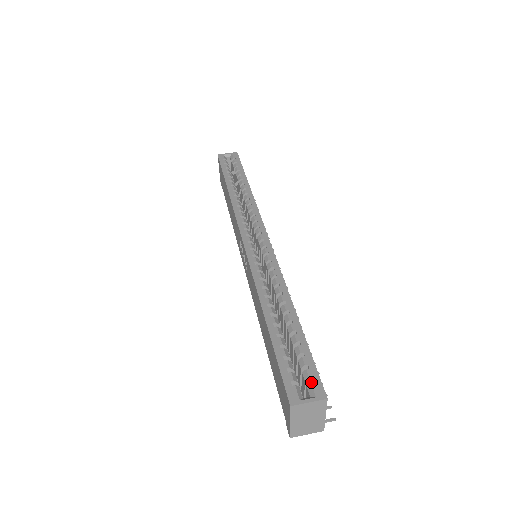
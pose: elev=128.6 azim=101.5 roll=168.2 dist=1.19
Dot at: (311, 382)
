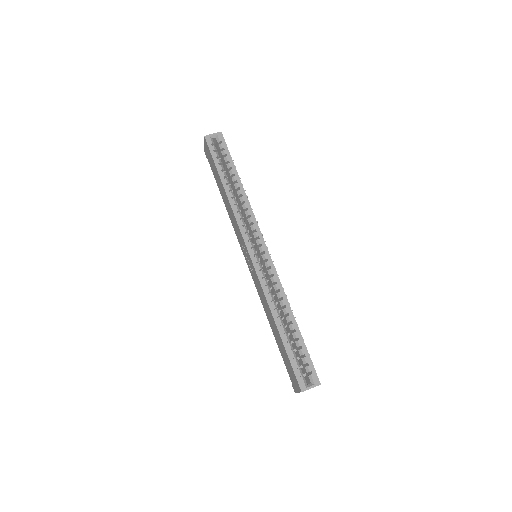
Dot at: (311, 375)
